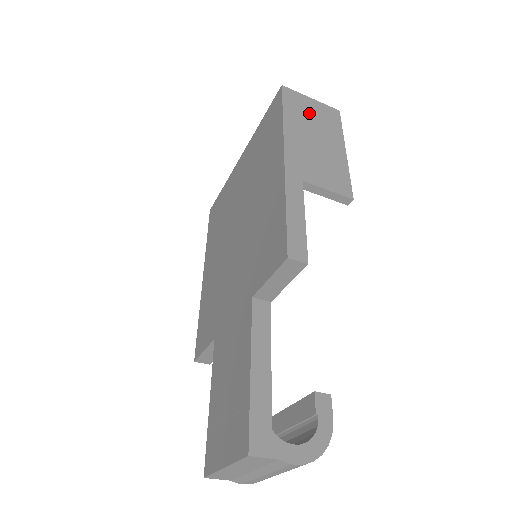
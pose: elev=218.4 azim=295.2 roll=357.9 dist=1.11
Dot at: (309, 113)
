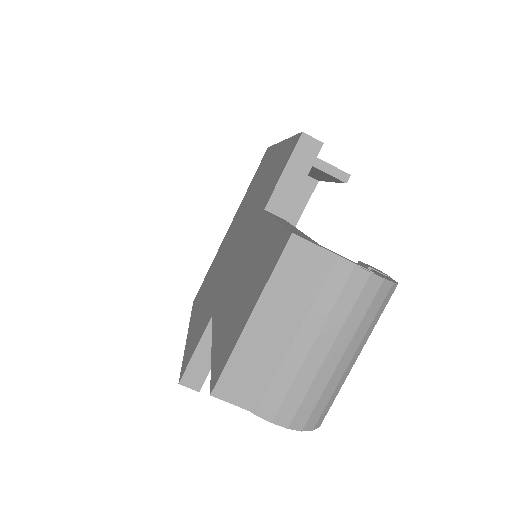
Dot at: occluded
